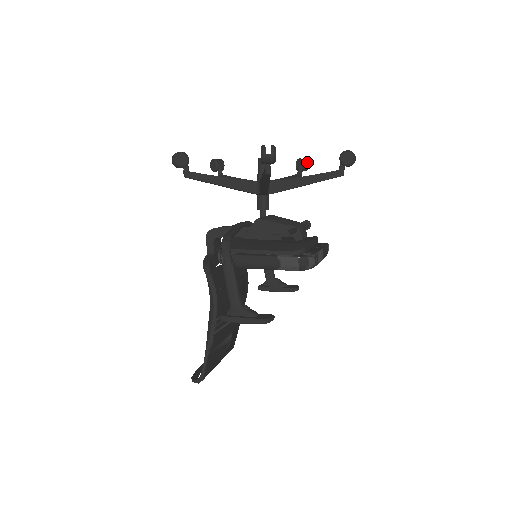
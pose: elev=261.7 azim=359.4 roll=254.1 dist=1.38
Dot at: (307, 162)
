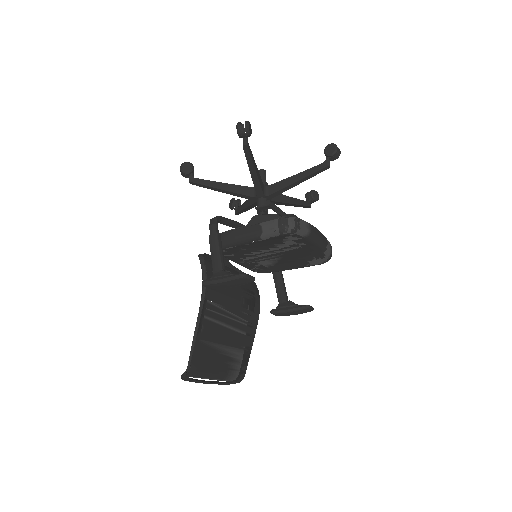
Dot at: (316, 193)
